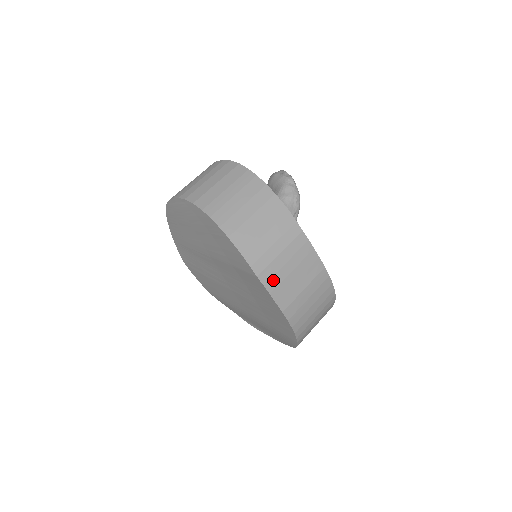
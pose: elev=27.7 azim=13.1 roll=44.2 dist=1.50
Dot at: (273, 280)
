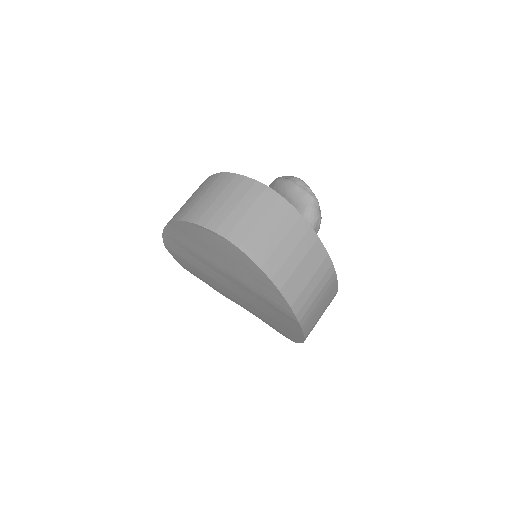
Dot at: (307, 319)
